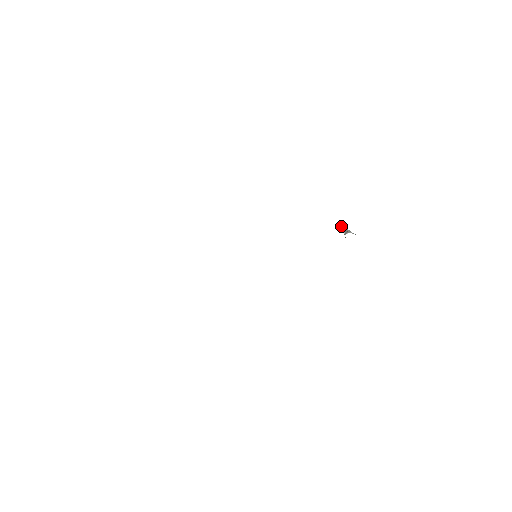
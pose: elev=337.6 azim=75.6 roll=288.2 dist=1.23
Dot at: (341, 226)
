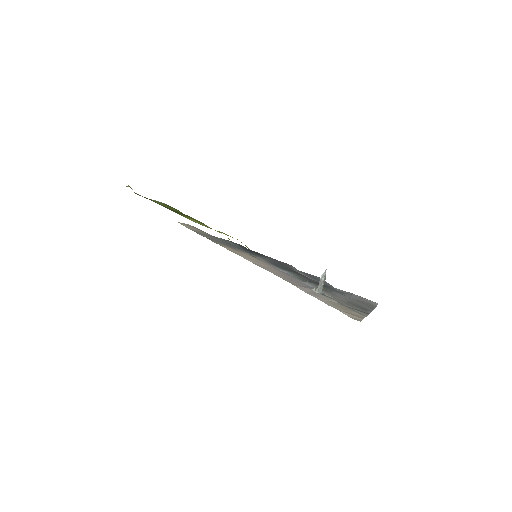
Dot at: (321, 277)
